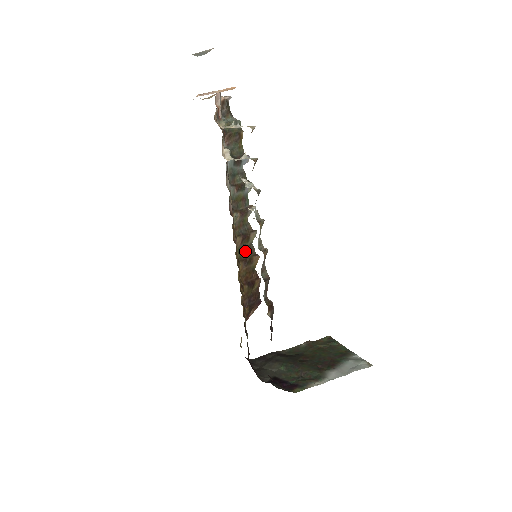
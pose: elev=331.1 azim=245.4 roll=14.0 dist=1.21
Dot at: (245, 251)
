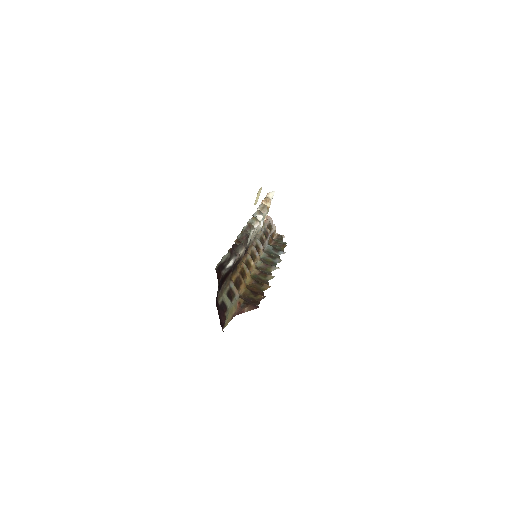
Dot at: (260, 280)
